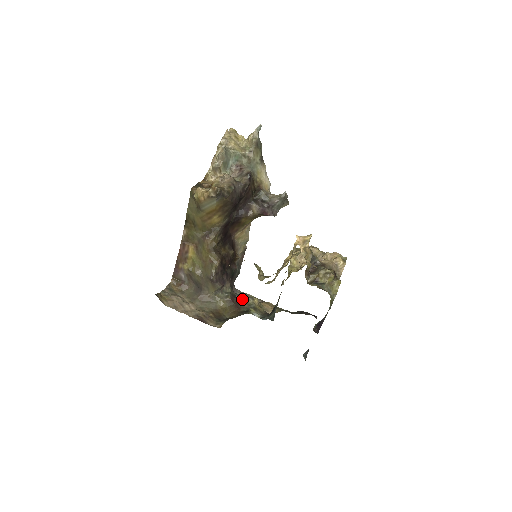
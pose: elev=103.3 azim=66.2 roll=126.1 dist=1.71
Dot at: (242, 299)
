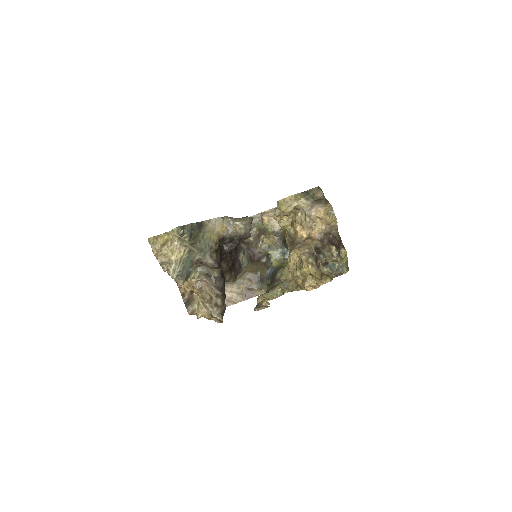
Dot at: occluded
